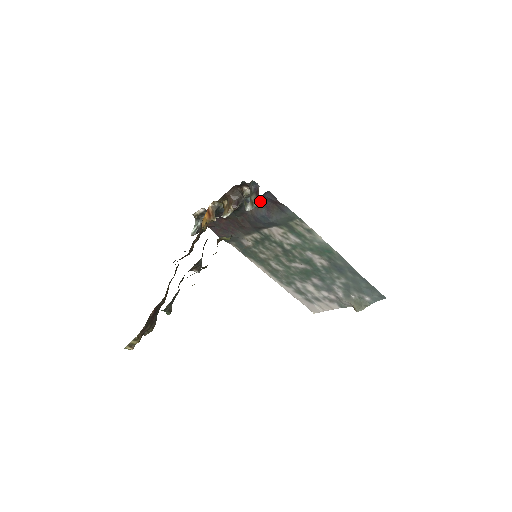
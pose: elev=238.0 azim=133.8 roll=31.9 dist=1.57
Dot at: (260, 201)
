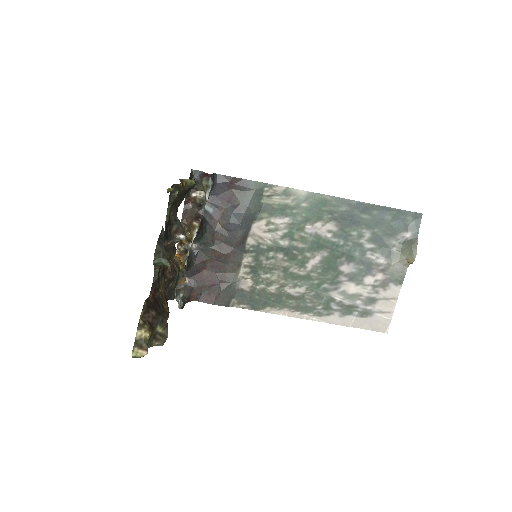
Dot at: (218, 201)
